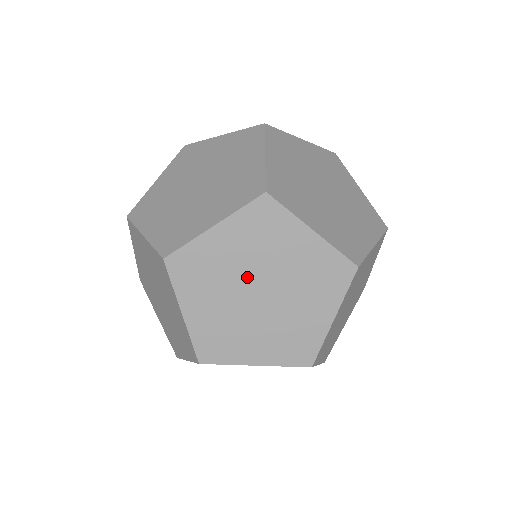
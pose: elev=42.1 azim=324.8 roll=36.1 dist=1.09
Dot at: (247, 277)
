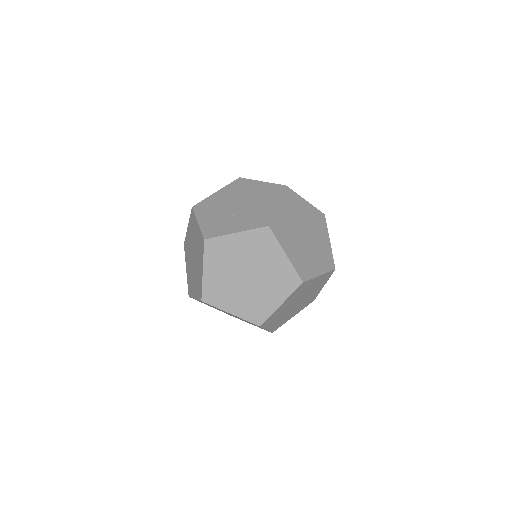
Dot at: (293, 304)
